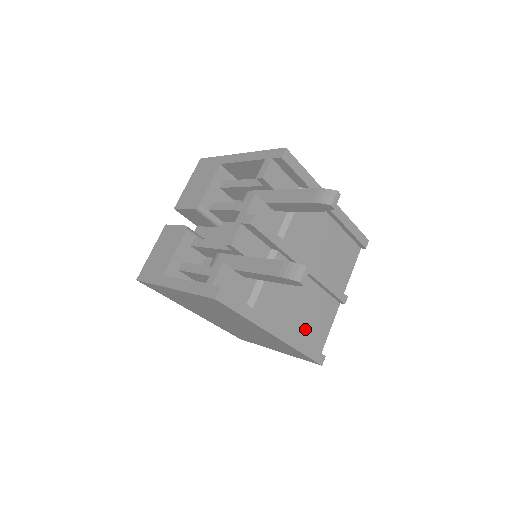
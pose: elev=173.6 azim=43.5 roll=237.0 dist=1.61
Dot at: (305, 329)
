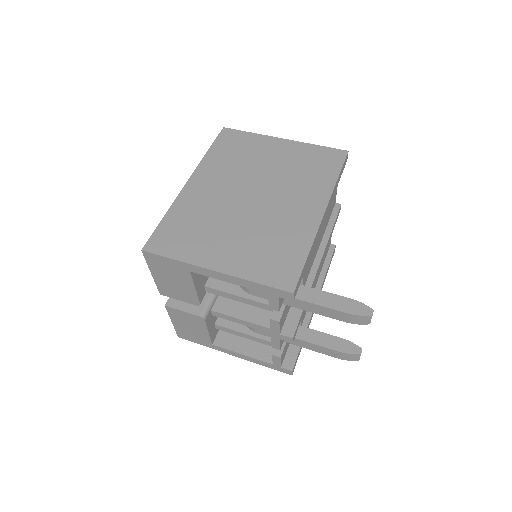
Dot at: (322, 262)
